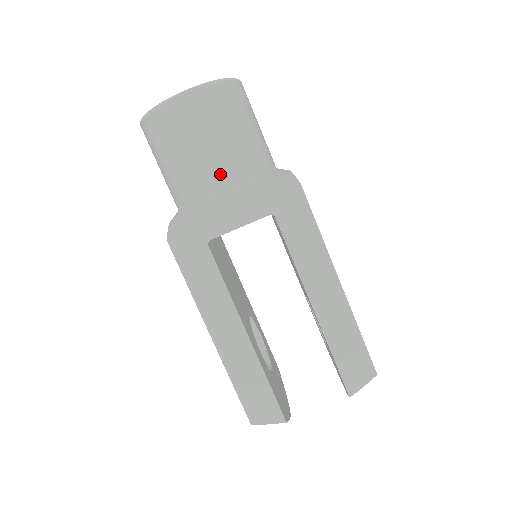
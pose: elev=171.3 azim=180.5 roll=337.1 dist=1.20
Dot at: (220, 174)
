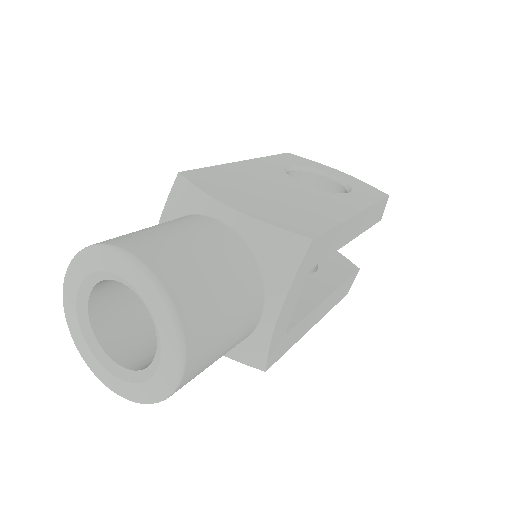
Dot at: (253, 320)
